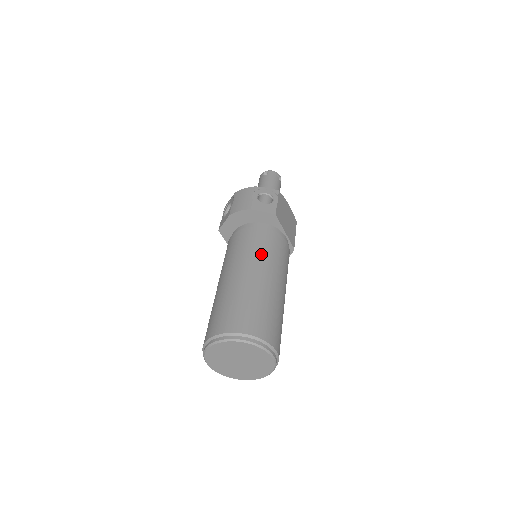
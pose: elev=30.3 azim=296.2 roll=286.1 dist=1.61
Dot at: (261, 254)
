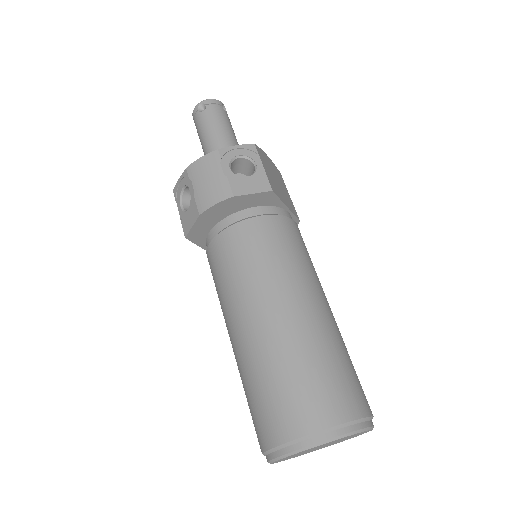
Dot at: (281, 267)
